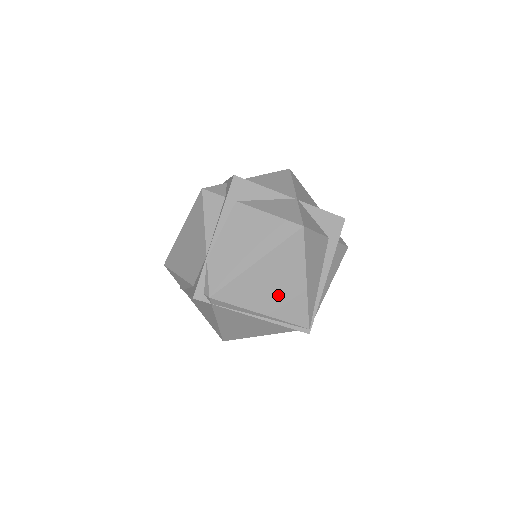
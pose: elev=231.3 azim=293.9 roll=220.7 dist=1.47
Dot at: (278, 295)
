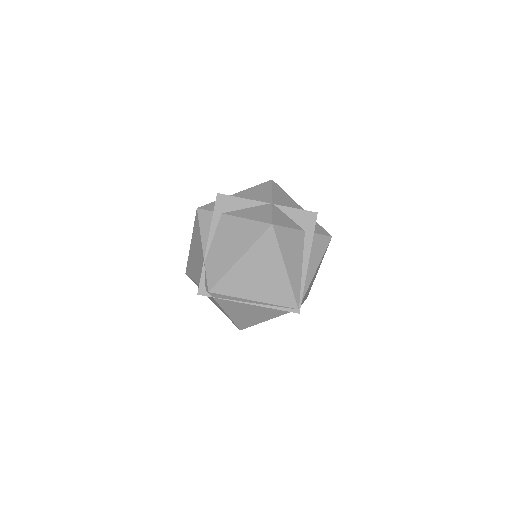
Dot at: (264, 283)
